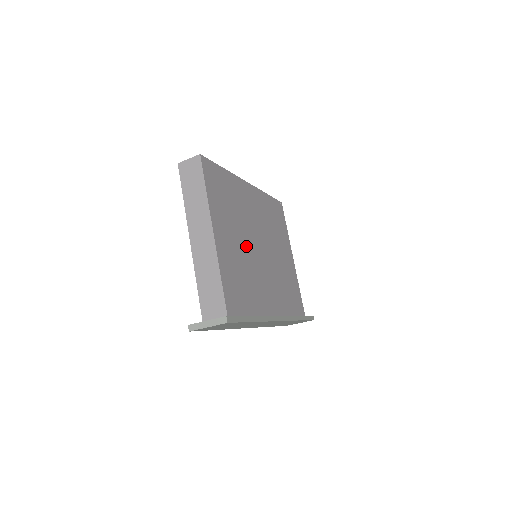
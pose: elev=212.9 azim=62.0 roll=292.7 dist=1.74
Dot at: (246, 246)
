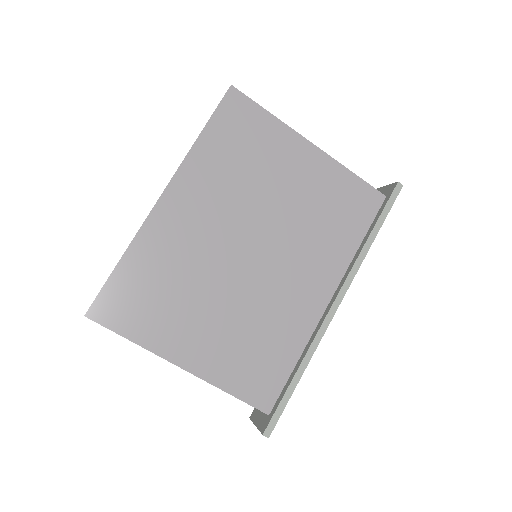
Dot at: (230, 294)
